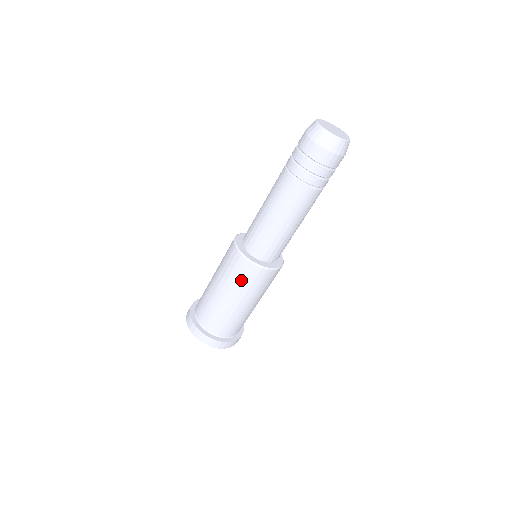
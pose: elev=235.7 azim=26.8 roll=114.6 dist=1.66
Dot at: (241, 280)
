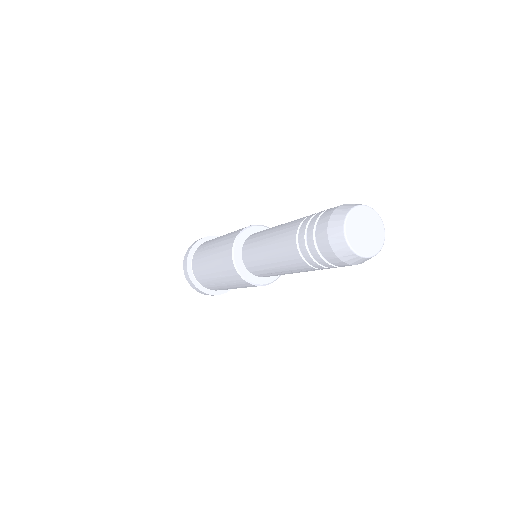
Dot at: (222, 265)
